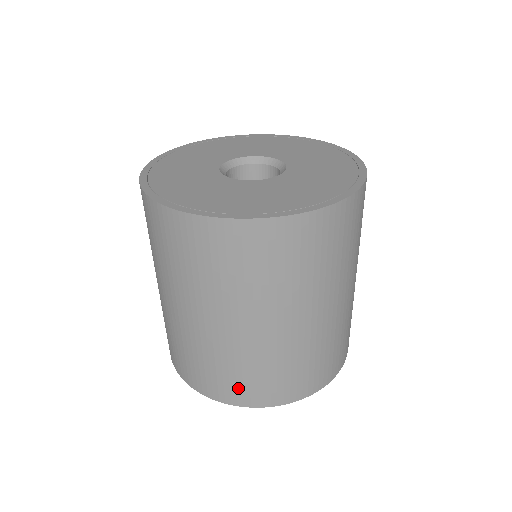
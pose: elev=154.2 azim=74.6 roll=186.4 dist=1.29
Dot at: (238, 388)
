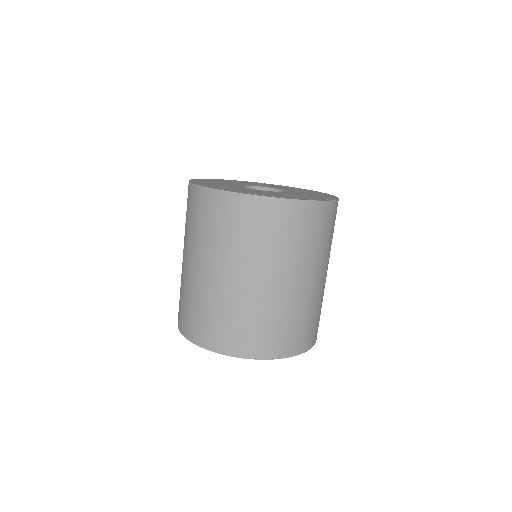
Dot at: (263, 341)
